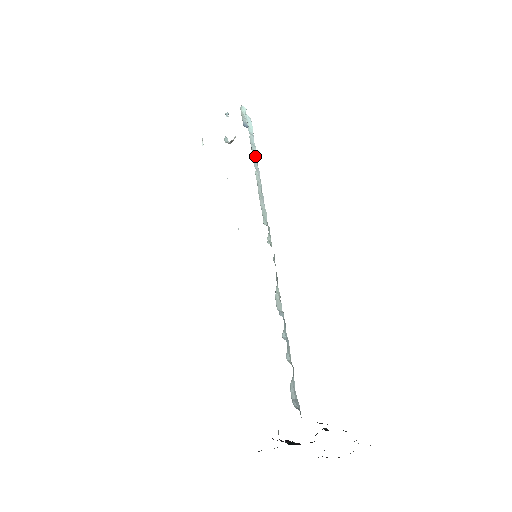
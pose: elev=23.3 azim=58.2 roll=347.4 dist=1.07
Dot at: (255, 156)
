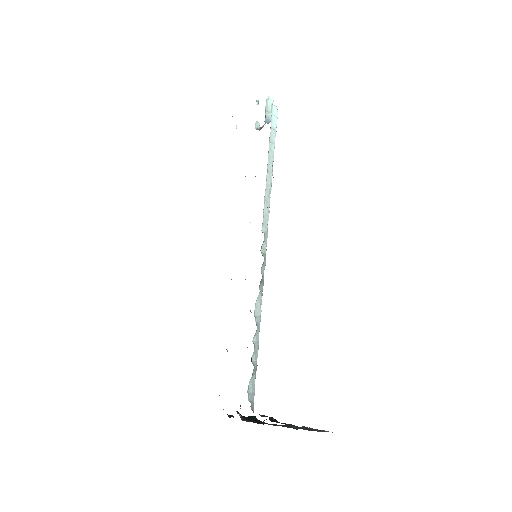
Dot at: (271, 155)
